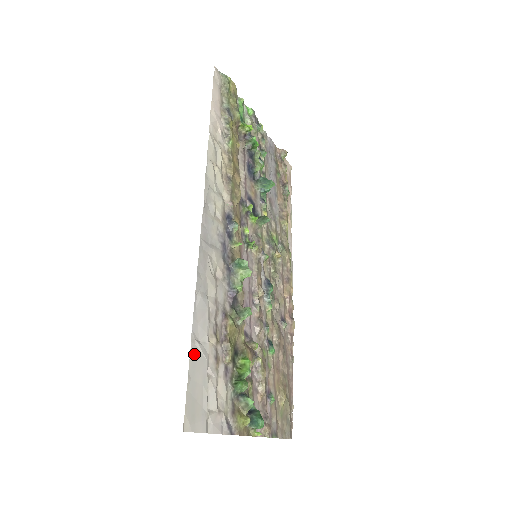
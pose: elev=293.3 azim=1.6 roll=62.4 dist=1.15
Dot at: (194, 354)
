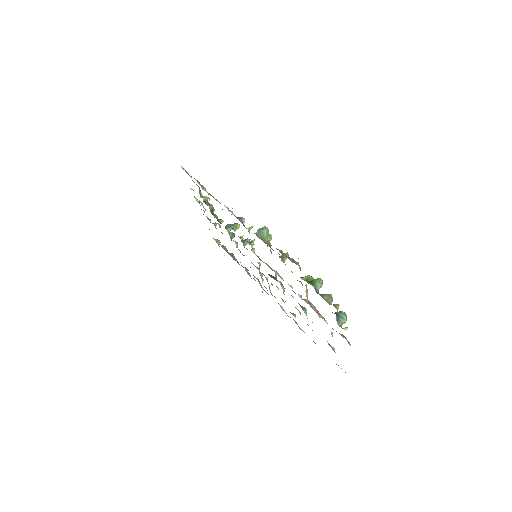
Dot at: occluded
